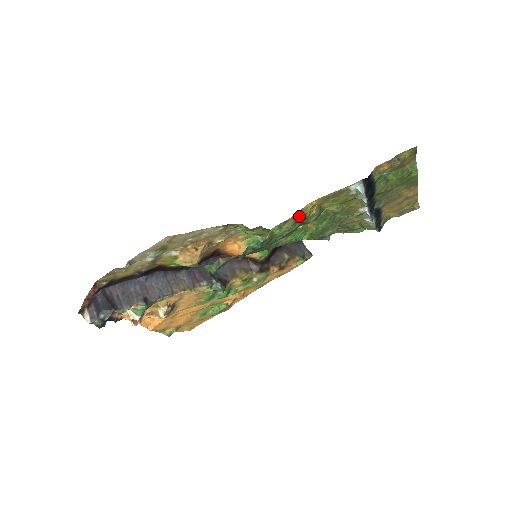
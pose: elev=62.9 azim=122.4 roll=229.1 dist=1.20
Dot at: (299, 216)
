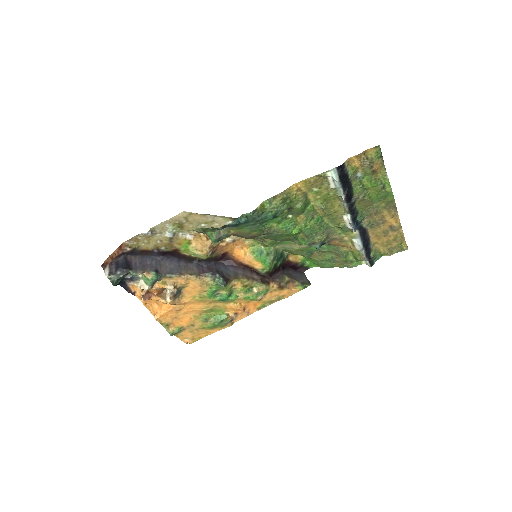
Dot at: (286, 195)
